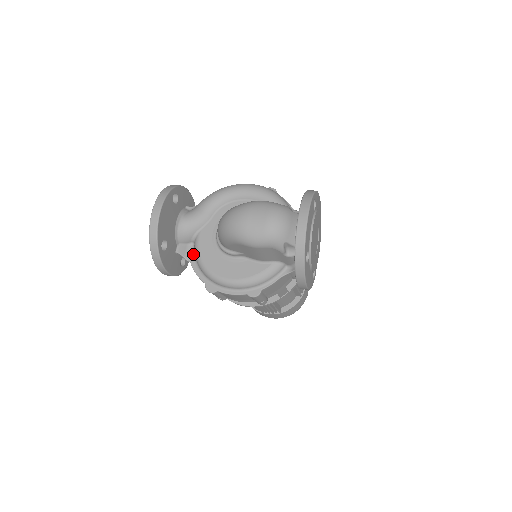
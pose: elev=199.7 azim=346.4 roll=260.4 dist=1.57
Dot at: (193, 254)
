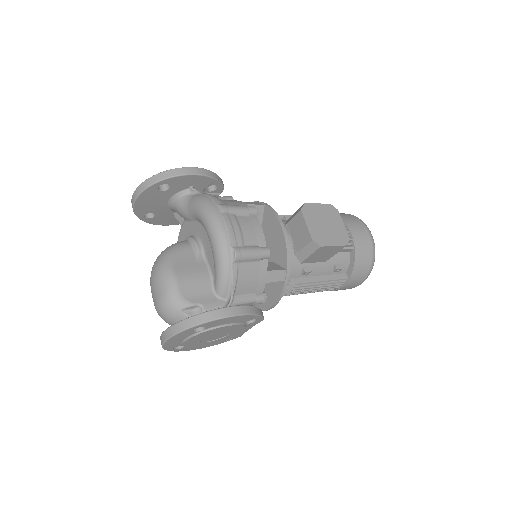
Dot at: occluded
